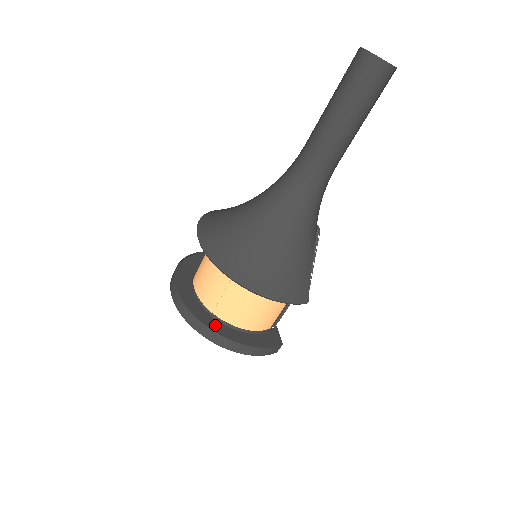
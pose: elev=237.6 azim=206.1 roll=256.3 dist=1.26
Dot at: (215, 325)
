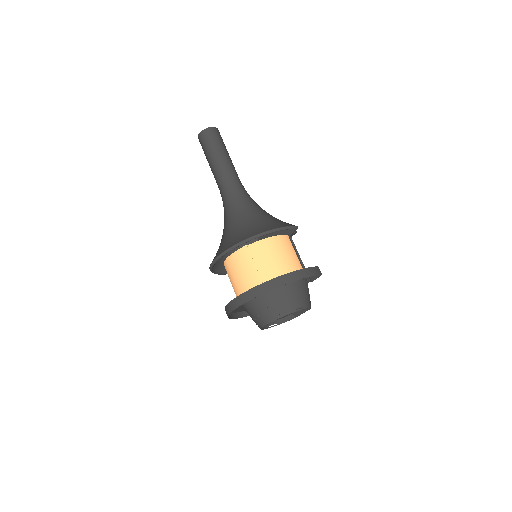
Dot at: occluded
